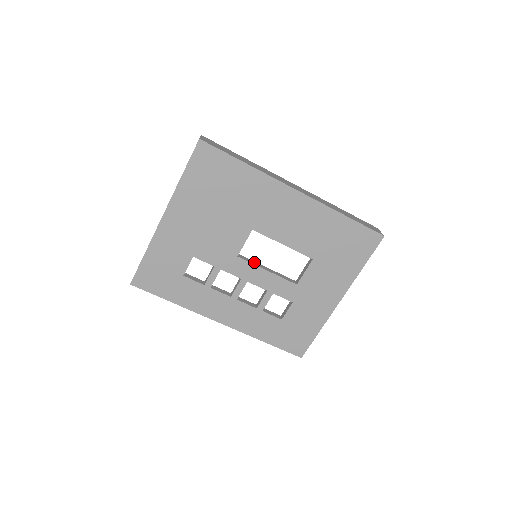
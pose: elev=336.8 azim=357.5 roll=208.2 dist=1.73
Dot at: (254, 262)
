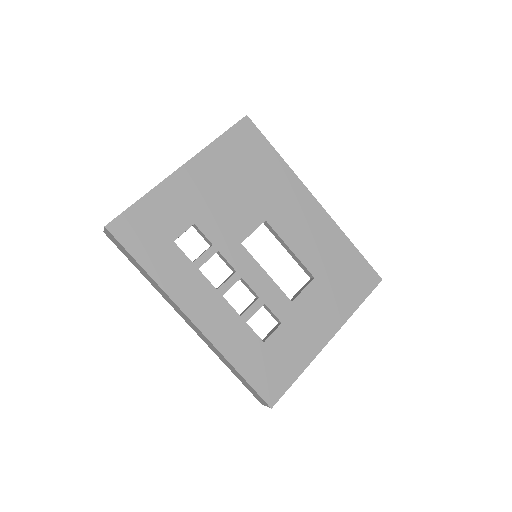
Dot at: occluded
